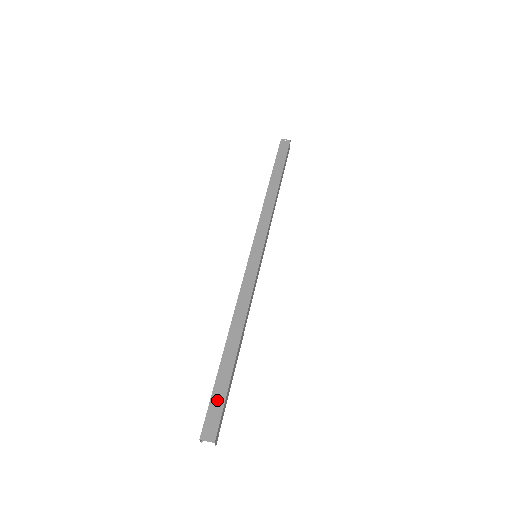
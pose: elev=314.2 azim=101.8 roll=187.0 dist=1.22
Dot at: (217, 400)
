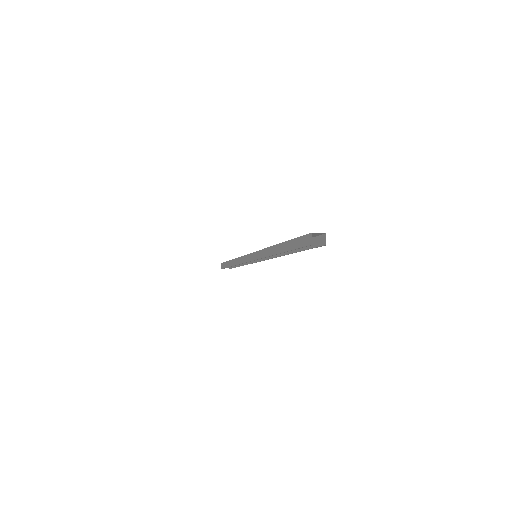
Dot at: occluded
